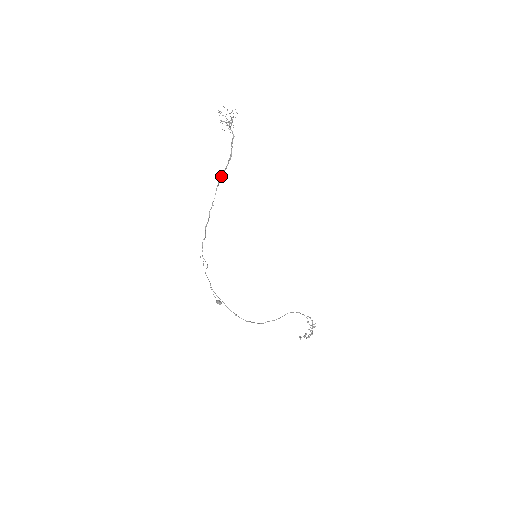
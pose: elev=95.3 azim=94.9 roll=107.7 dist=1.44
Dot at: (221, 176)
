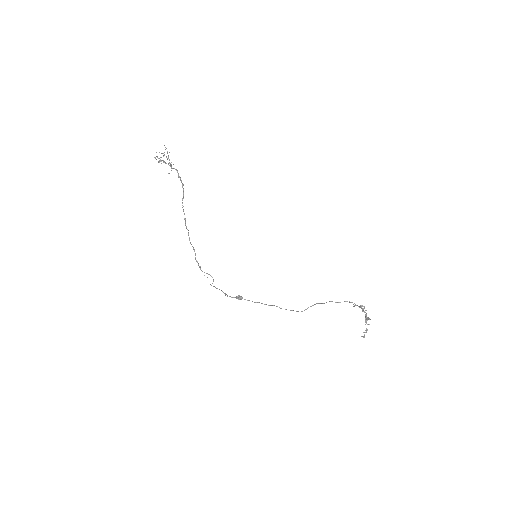
Dot at: (182, 200)
